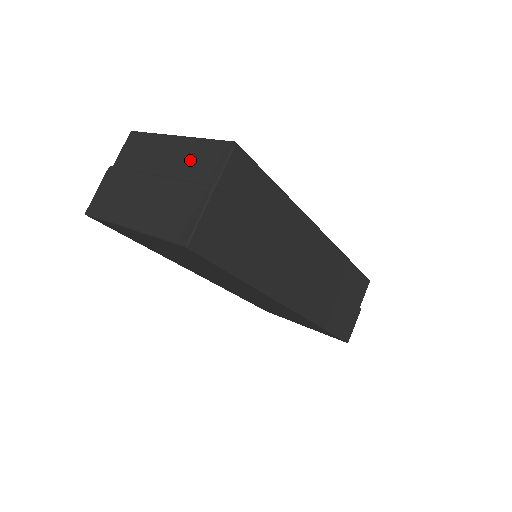
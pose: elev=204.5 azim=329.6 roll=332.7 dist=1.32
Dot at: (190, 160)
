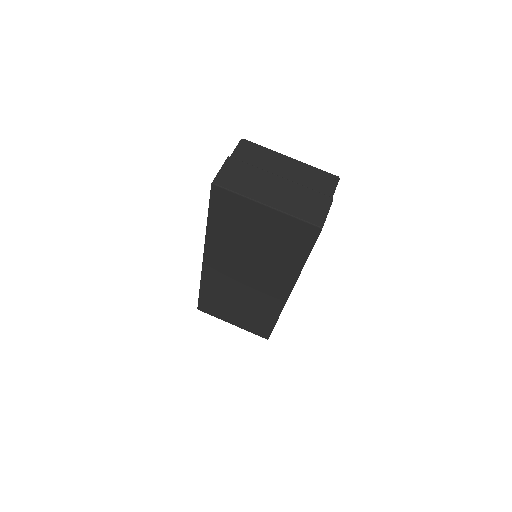
Dot at: (307, 177)
